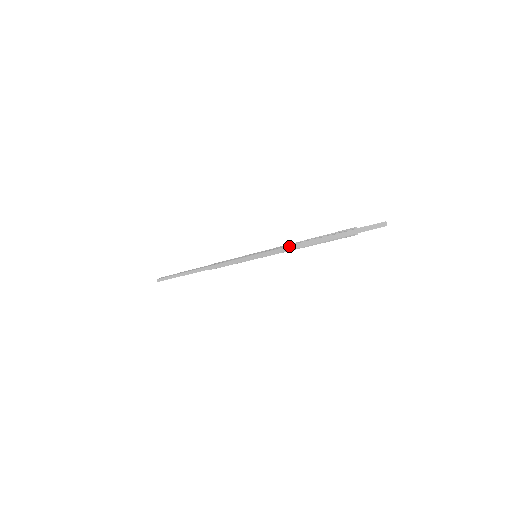
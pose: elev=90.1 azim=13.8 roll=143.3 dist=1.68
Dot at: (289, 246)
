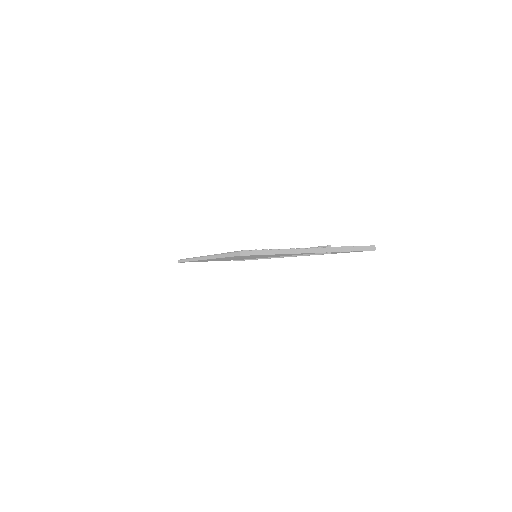
Dot at: (238, 252)
